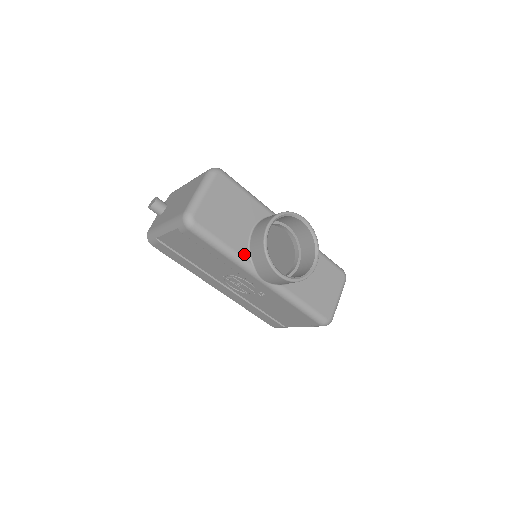
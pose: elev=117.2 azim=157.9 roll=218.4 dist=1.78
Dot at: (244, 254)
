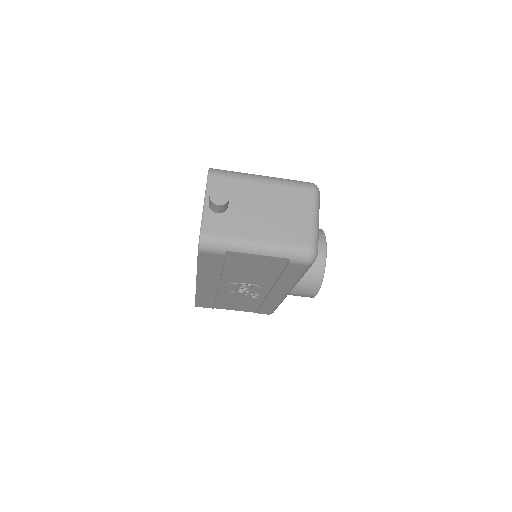
Dot at: occluded
